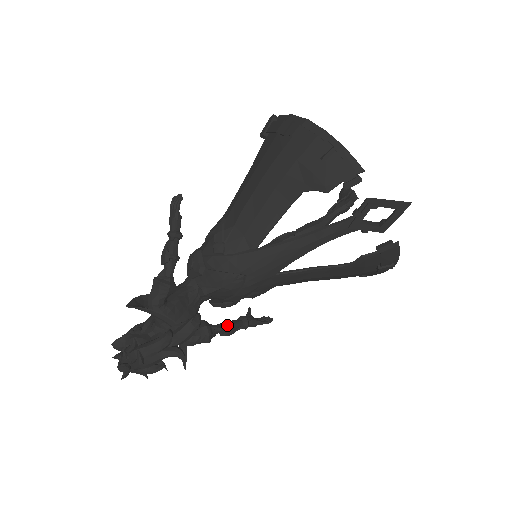
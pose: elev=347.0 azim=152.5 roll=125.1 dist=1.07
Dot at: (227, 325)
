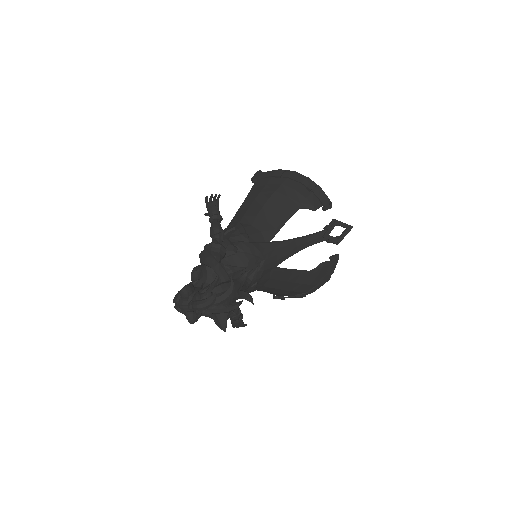
Dot at: occluded
